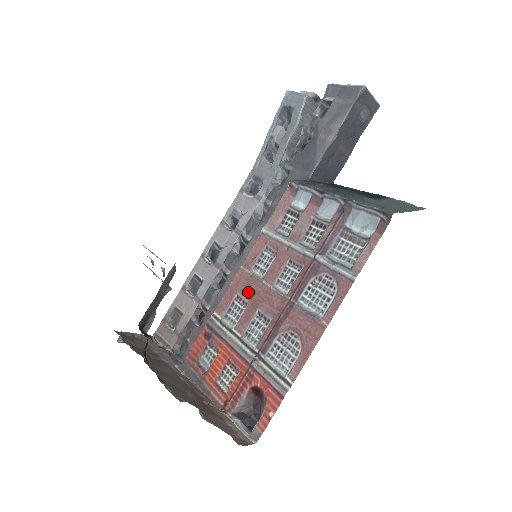
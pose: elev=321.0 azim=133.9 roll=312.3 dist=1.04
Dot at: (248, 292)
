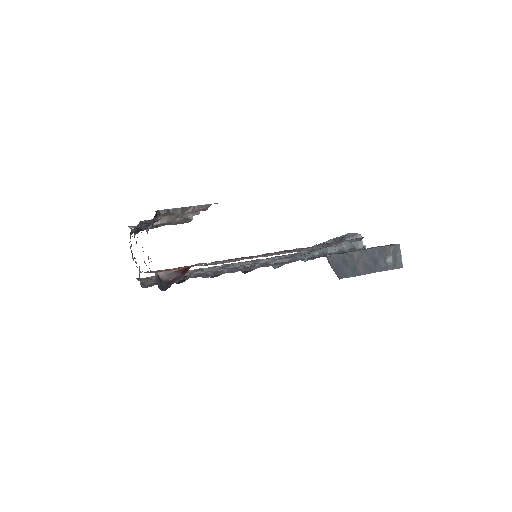
Dot at: occluded
